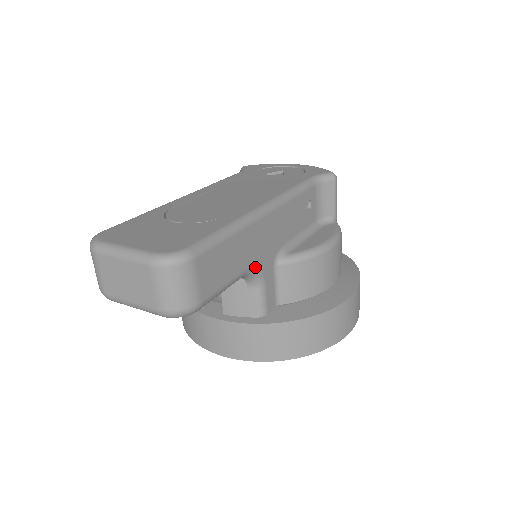
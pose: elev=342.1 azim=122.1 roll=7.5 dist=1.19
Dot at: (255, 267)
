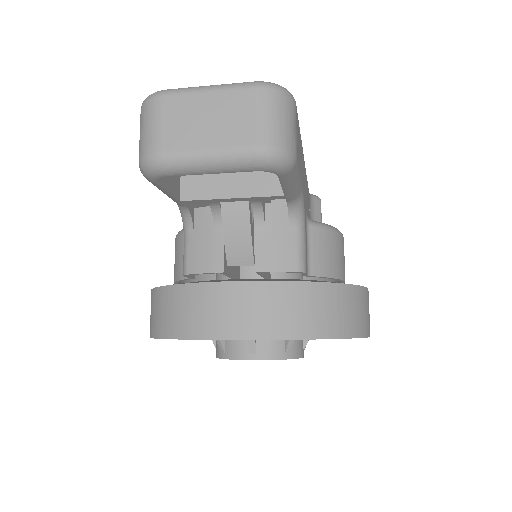
Dot at: (303, 199)
